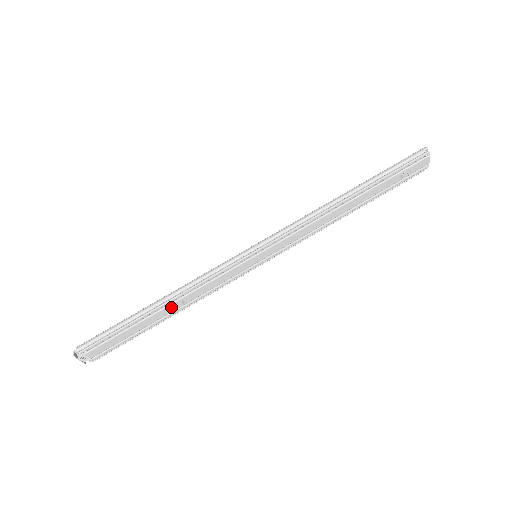
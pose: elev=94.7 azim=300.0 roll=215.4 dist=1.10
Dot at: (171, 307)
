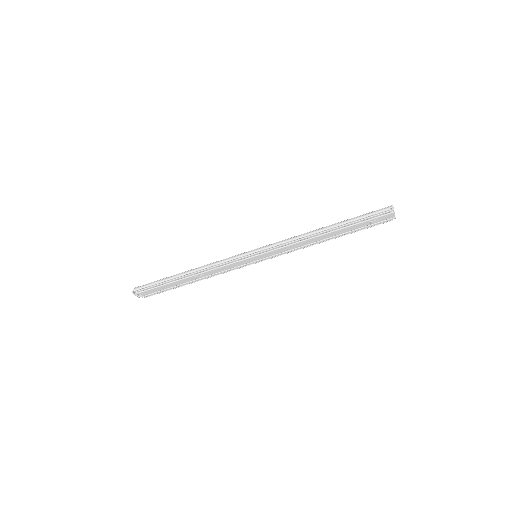
Dot at: (195, 277)
